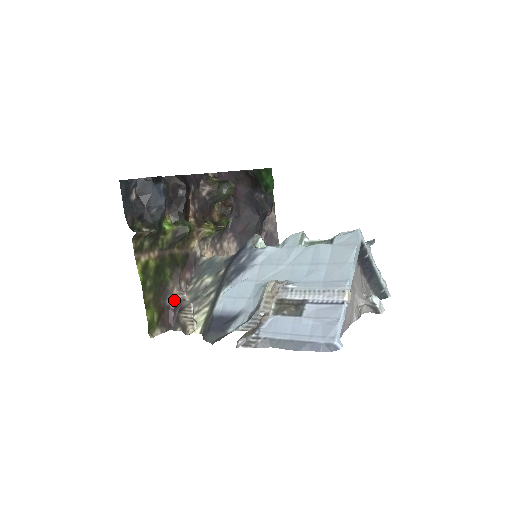
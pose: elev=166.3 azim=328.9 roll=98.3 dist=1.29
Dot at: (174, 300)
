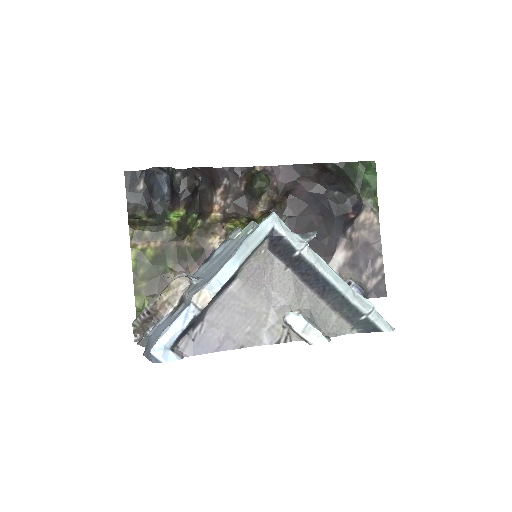
Dot at: occluded
